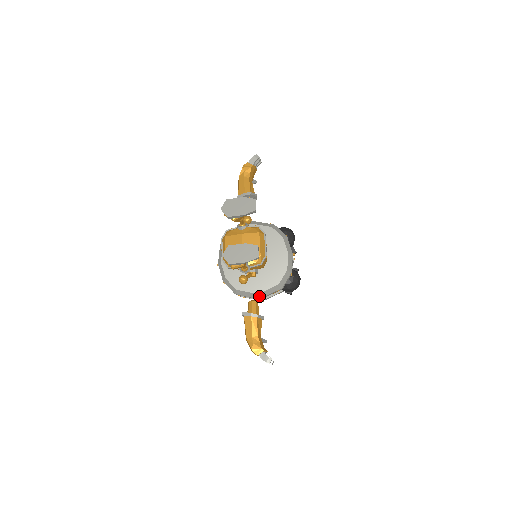
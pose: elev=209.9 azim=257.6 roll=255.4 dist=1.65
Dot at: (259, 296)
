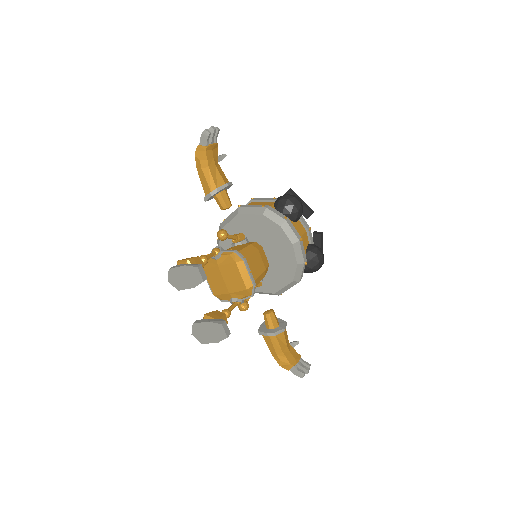
Dot at: (277, 294)
